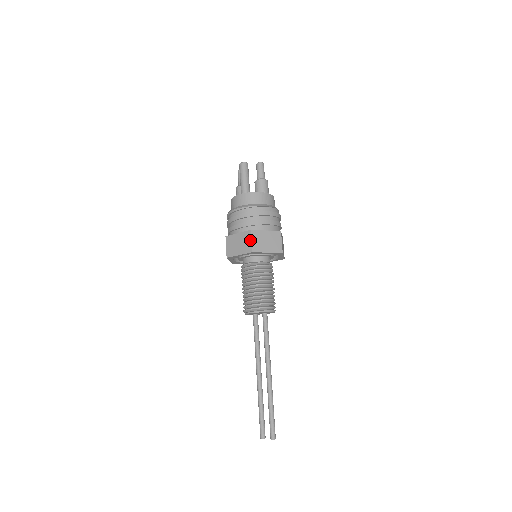
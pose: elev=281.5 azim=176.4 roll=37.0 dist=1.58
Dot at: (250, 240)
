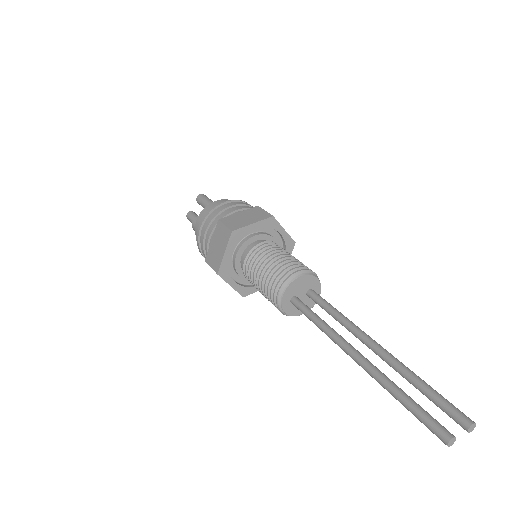
Dot at: (263, 210)
